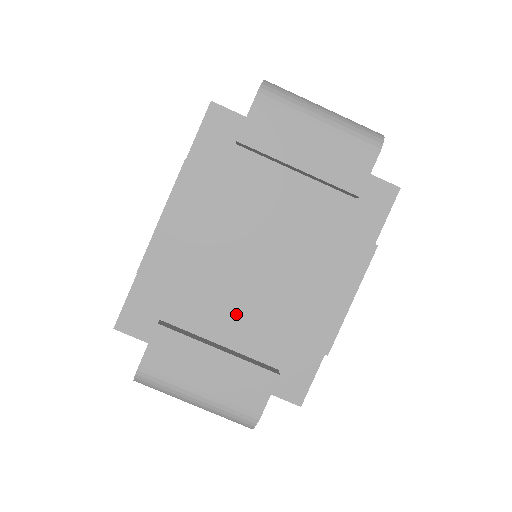
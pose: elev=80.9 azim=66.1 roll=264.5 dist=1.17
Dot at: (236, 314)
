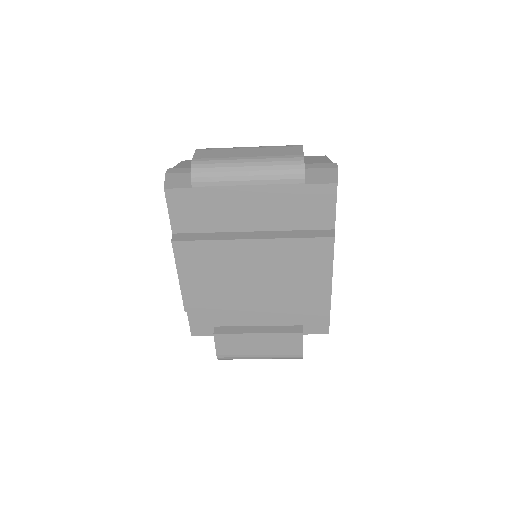
Dot at: (258, 310)
